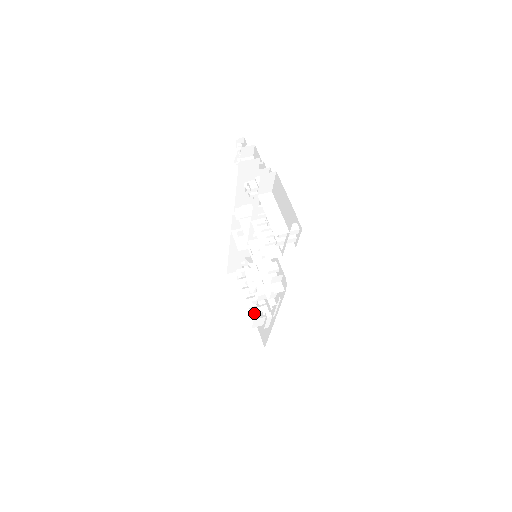
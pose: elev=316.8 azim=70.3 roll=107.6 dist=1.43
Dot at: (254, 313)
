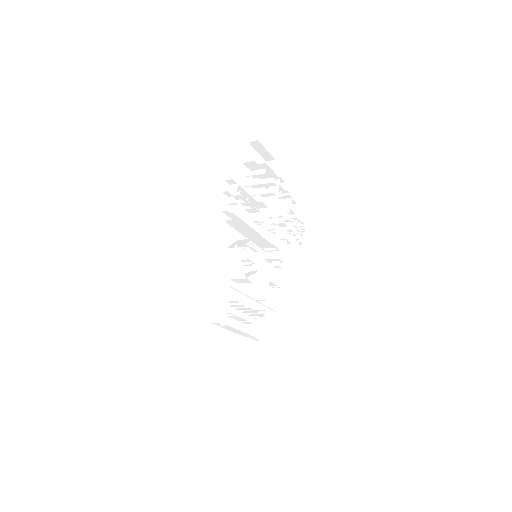
Dot at: occluded
